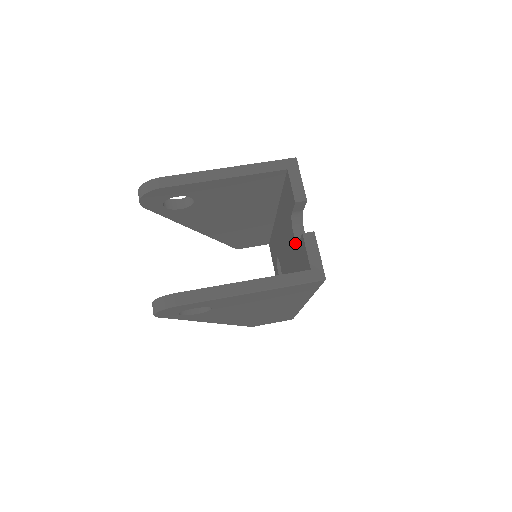
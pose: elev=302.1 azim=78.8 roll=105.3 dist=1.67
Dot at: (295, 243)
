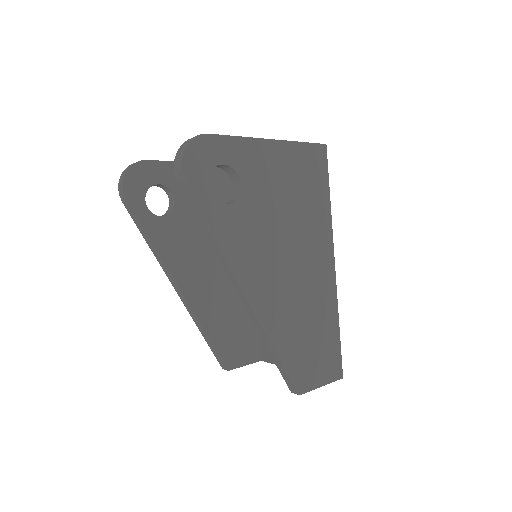
Dot at: occluded
